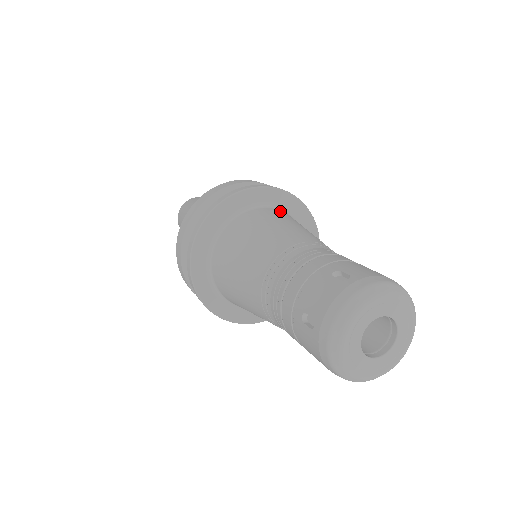
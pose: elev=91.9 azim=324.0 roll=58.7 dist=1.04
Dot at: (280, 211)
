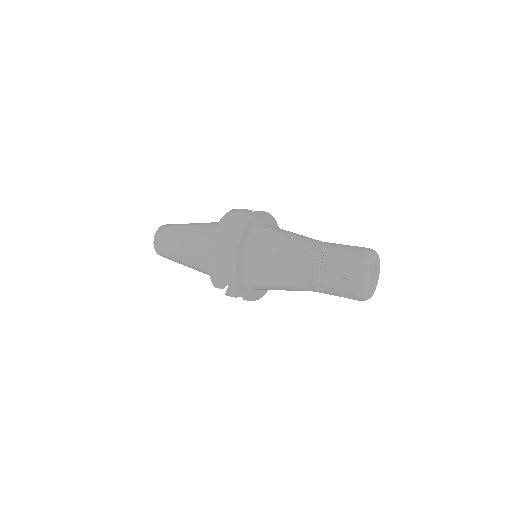
Dot at: occluded
